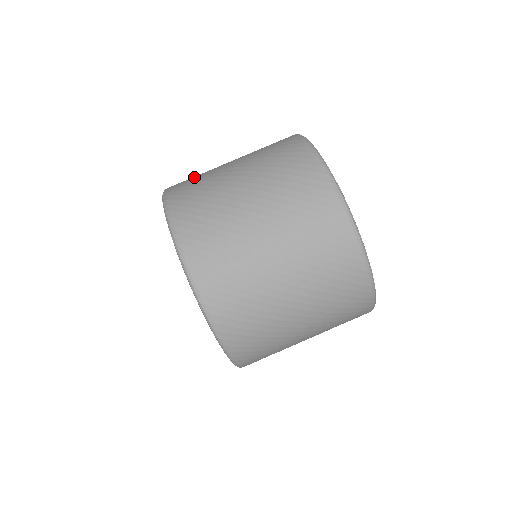
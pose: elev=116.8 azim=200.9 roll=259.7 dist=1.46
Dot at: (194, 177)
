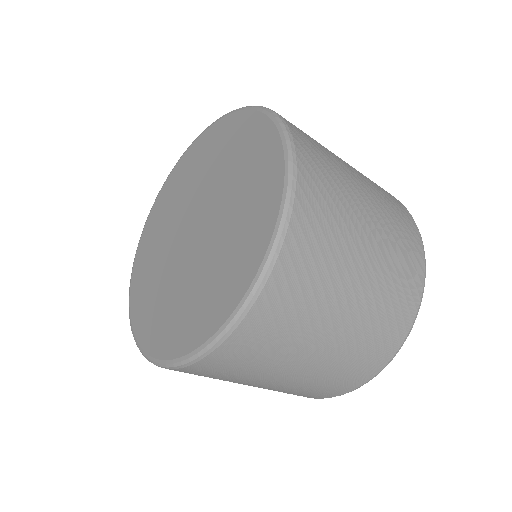
Dot at: occluded
